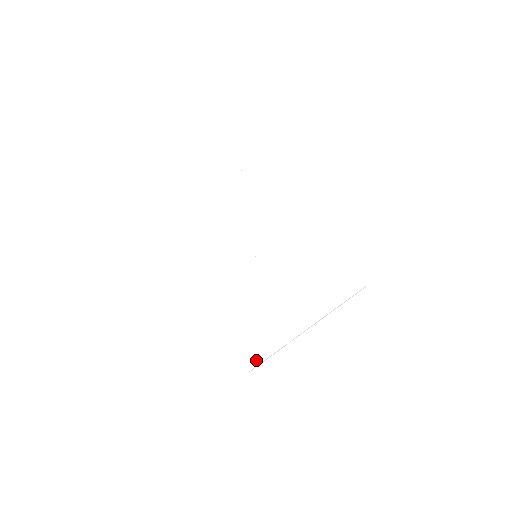
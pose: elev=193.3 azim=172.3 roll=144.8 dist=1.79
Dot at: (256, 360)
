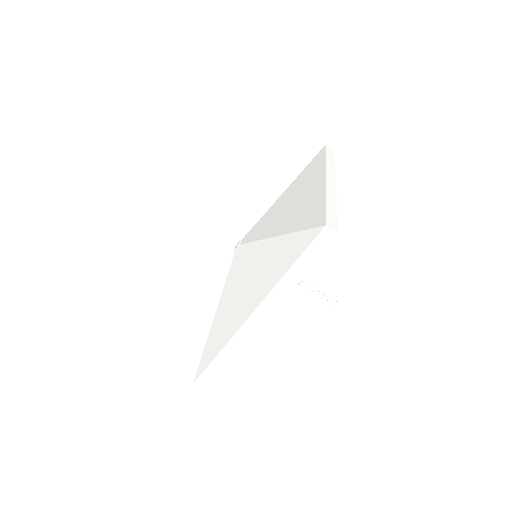
Dot at: (319, 220)
